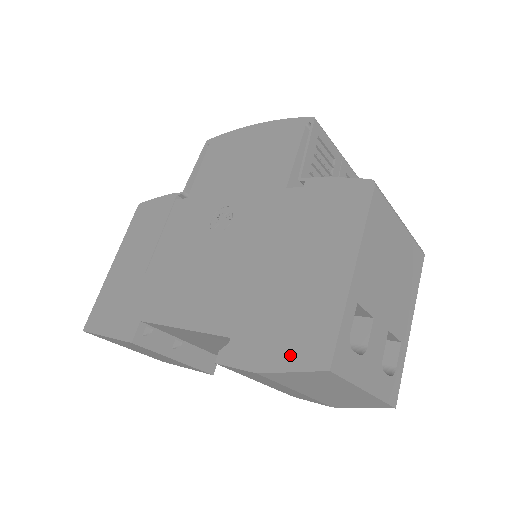
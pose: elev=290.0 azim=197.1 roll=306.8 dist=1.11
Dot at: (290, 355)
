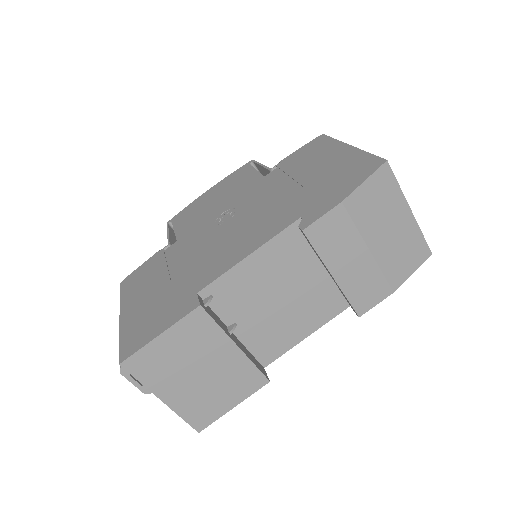
Dot at: (355, 180)
